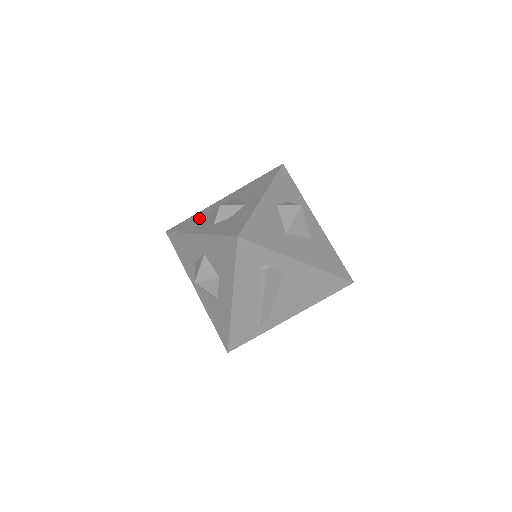
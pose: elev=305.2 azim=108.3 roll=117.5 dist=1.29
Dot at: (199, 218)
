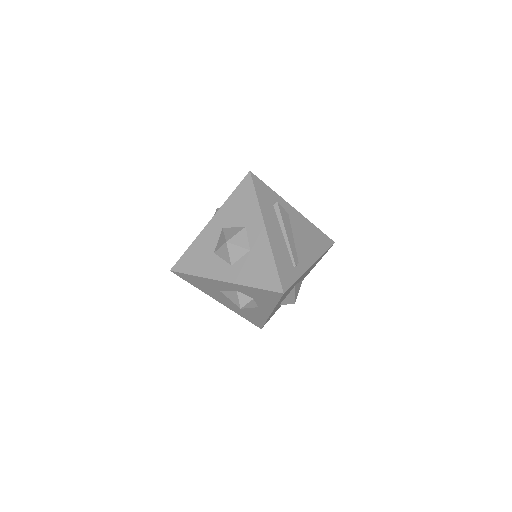
Dot at: occluded
